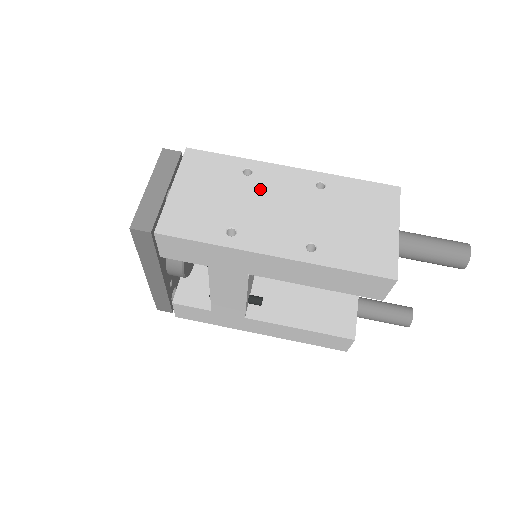
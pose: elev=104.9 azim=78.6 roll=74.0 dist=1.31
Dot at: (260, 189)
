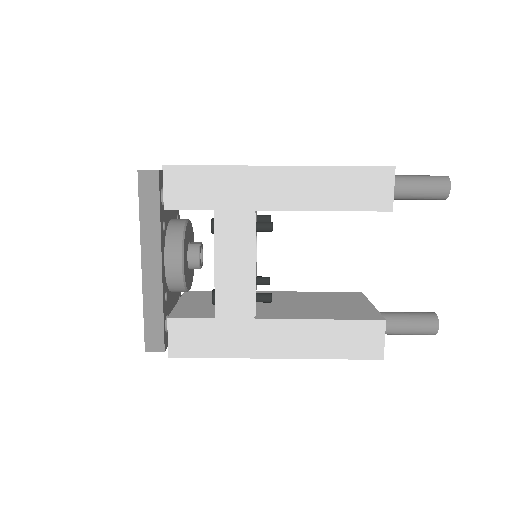
Dot at: occluded
